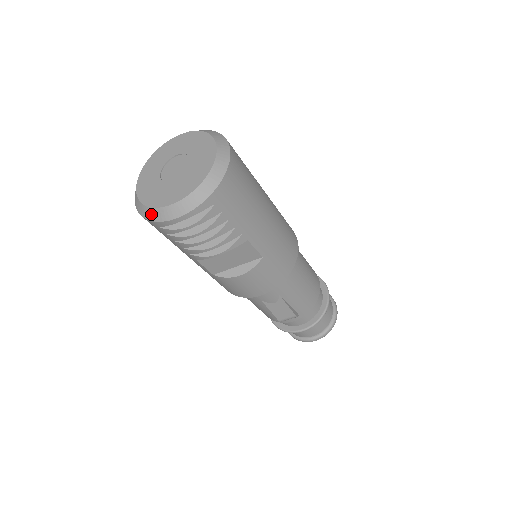
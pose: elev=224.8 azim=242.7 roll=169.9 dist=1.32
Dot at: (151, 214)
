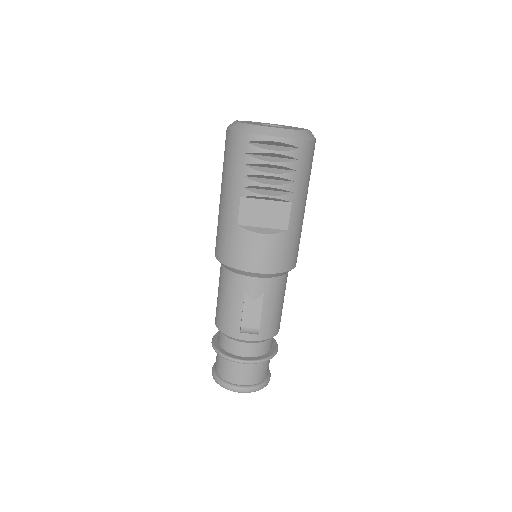
Dot at: (250, 128)
